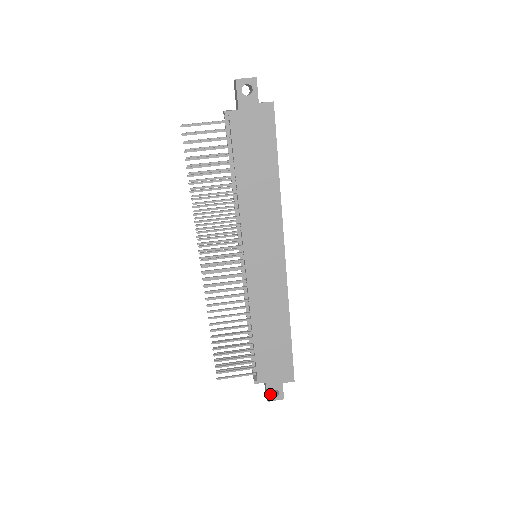
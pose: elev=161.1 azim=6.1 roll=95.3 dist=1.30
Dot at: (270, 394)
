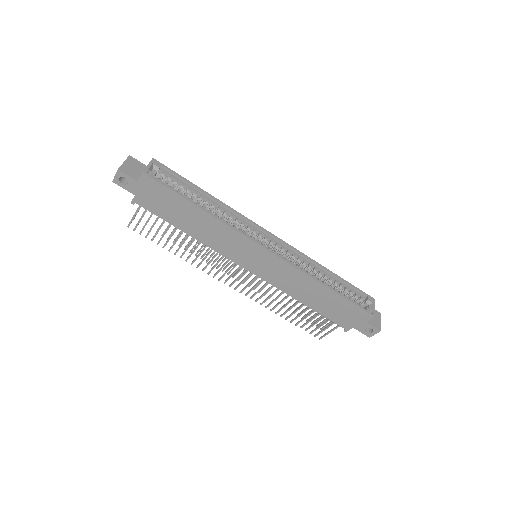
Dot at: (365, 333)
